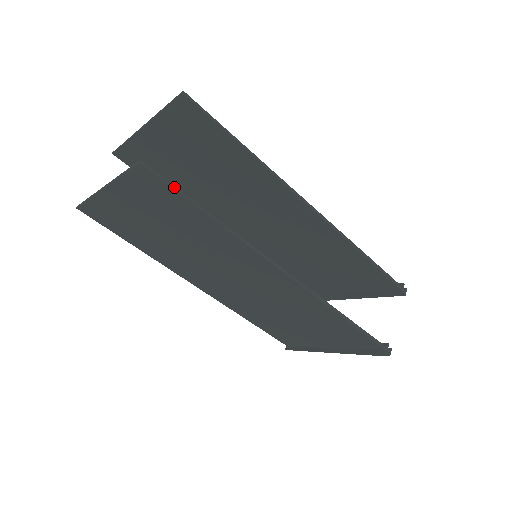
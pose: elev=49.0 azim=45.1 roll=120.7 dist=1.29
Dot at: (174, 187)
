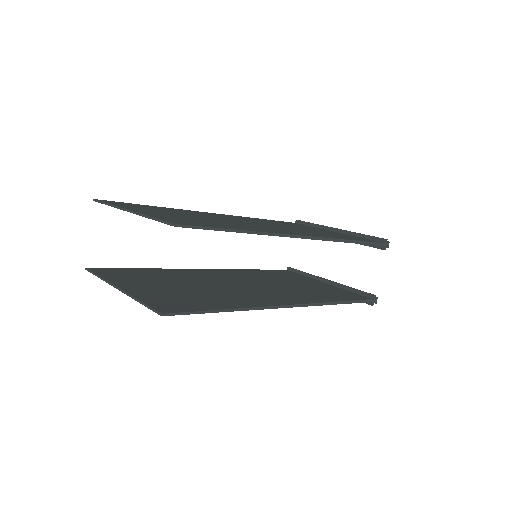
Dot at: (193, 312)
